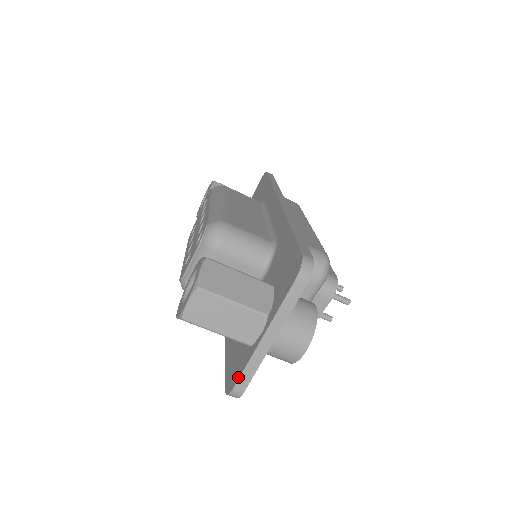
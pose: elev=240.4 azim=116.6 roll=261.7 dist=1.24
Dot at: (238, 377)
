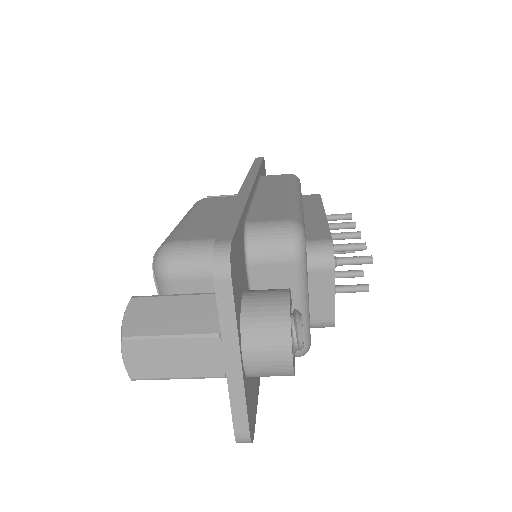
Dot at: (232, 419)
